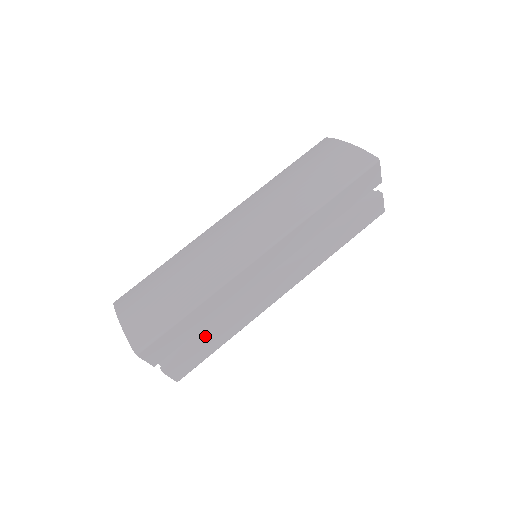
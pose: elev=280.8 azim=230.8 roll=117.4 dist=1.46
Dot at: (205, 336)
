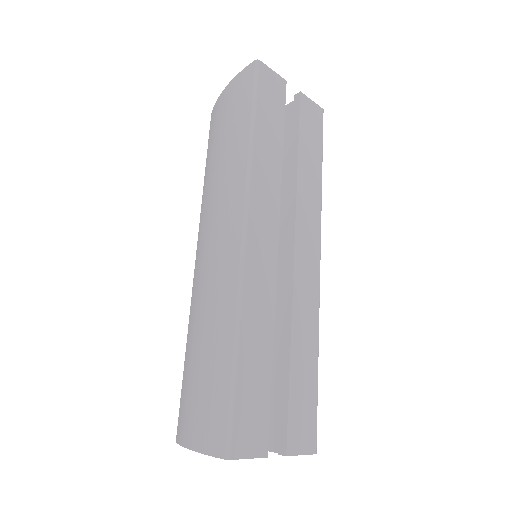
Dot at: (287, 374)
